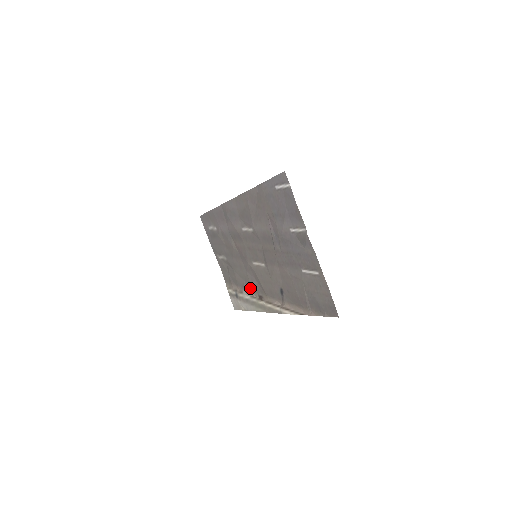
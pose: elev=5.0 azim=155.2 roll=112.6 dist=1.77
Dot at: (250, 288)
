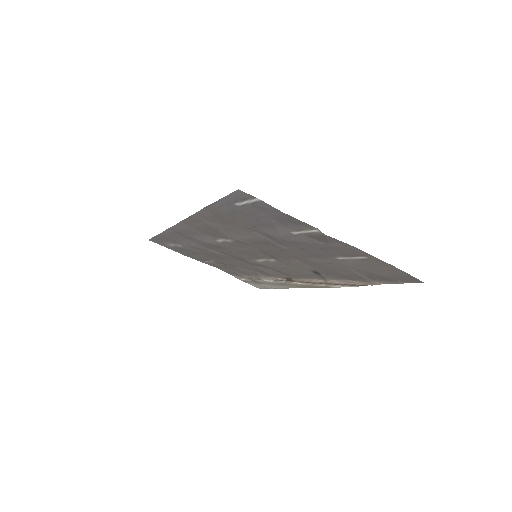
Dot at: (268, 275)
